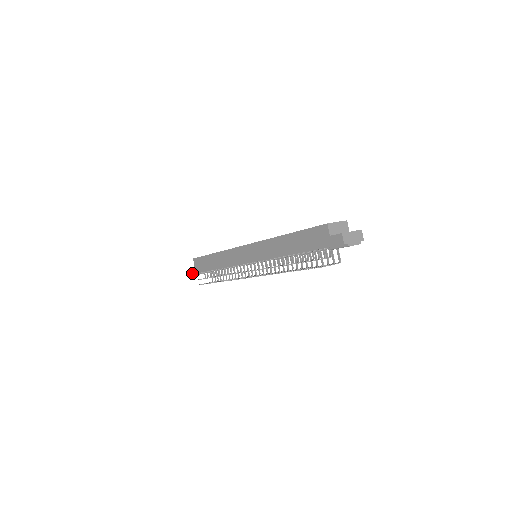
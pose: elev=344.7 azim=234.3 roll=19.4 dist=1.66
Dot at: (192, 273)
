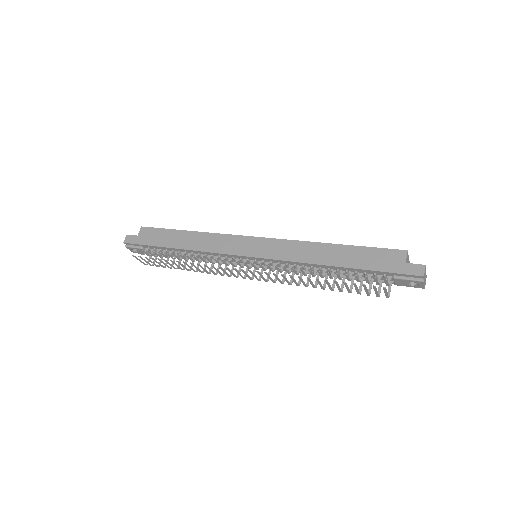
Dot at: (126, 241)
